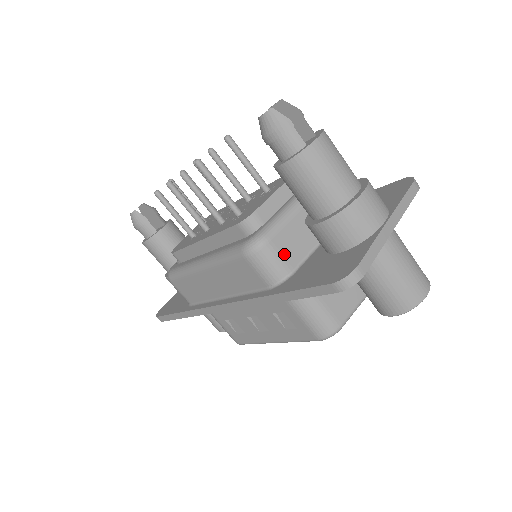
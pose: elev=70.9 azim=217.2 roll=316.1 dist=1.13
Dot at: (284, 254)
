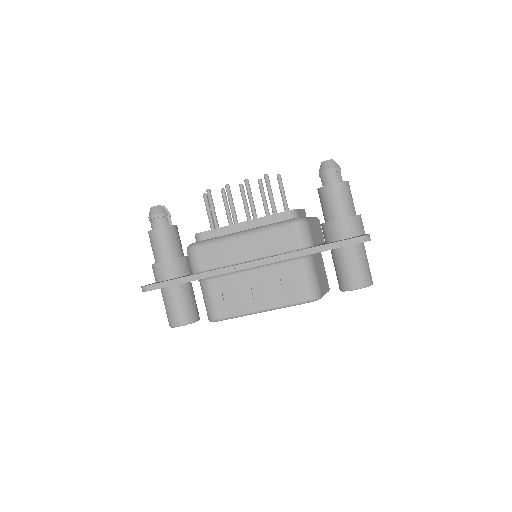
Dot at: (312, 234)
